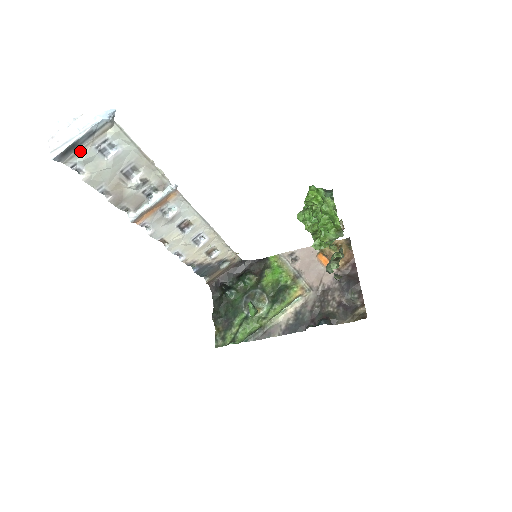
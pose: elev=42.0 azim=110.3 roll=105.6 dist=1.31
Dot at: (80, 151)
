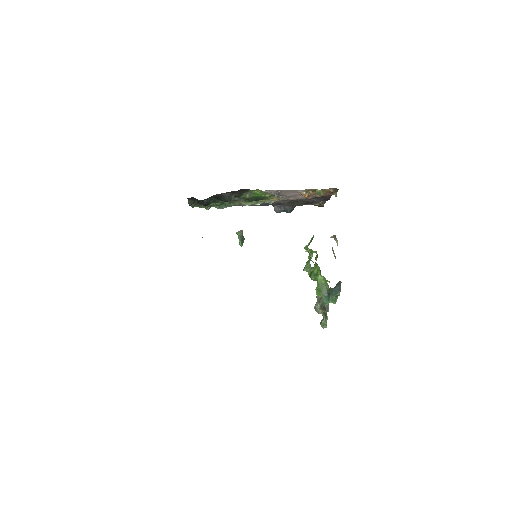
Dot at: occluded
